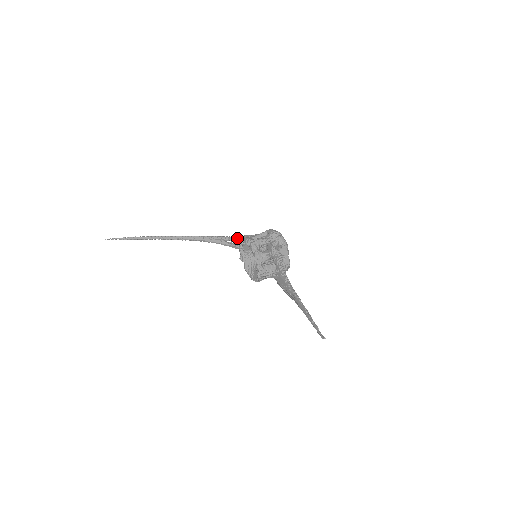
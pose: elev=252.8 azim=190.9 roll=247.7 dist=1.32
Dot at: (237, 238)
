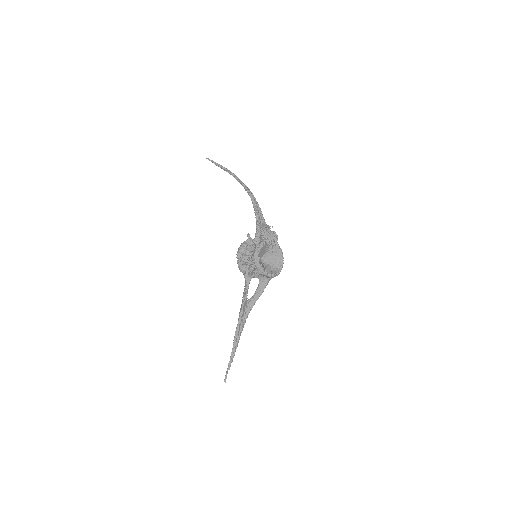
Dot at: (256, 222)
